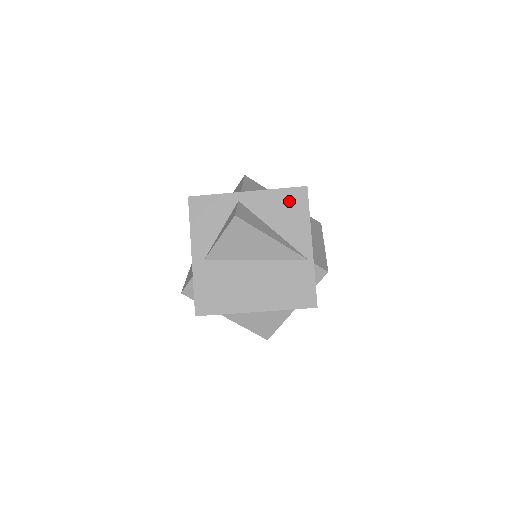
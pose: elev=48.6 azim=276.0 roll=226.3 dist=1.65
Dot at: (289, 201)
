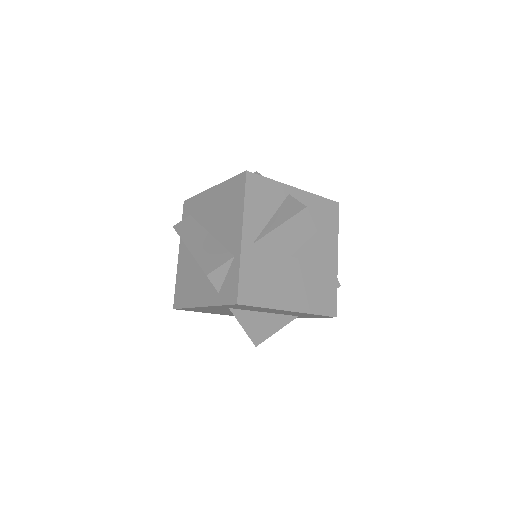
Dot at: (326, 211)
